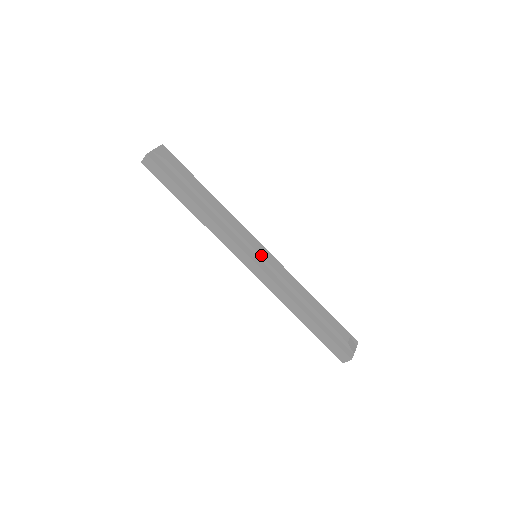
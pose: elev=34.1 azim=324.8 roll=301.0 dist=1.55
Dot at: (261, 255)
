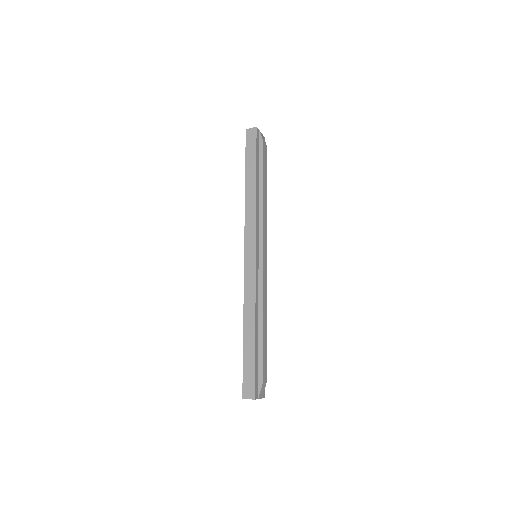
Dot at: (263, 256)
